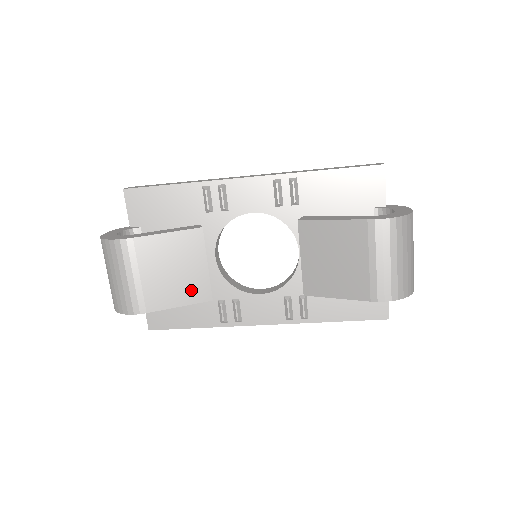
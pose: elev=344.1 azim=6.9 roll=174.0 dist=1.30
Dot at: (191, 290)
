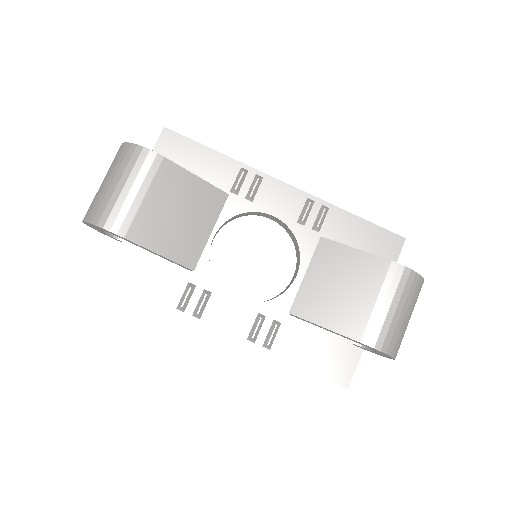
Dot at: (181, 246)
